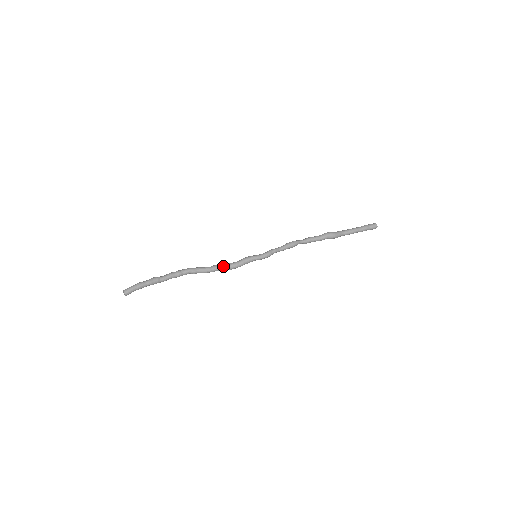
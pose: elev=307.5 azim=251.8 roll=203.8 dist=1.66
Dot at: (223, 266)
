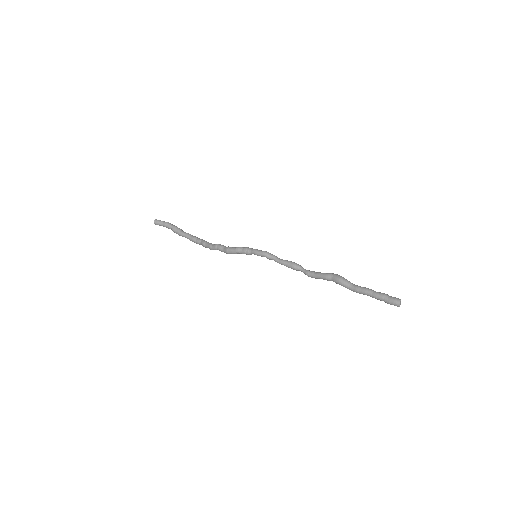
Dot at: occluded
